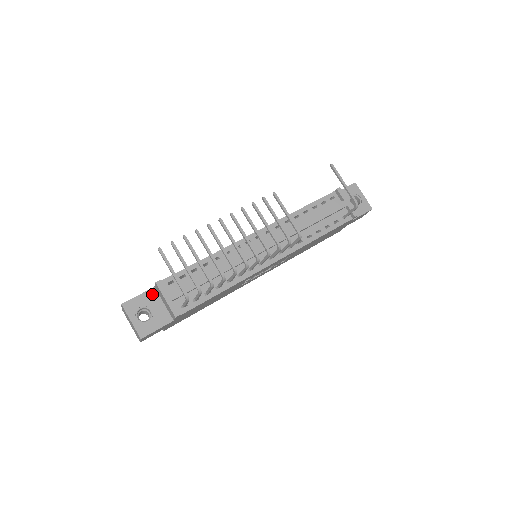
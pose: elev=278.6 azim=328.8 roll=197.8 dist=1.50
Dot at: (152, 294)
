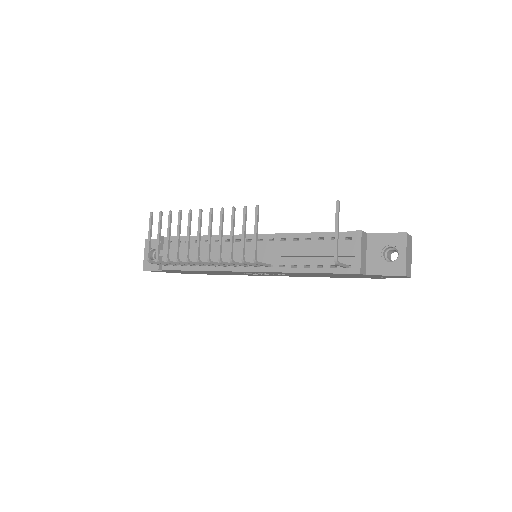
Dot at: occluded
